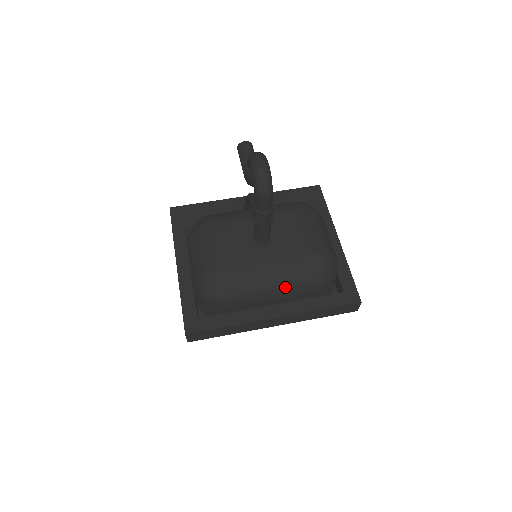
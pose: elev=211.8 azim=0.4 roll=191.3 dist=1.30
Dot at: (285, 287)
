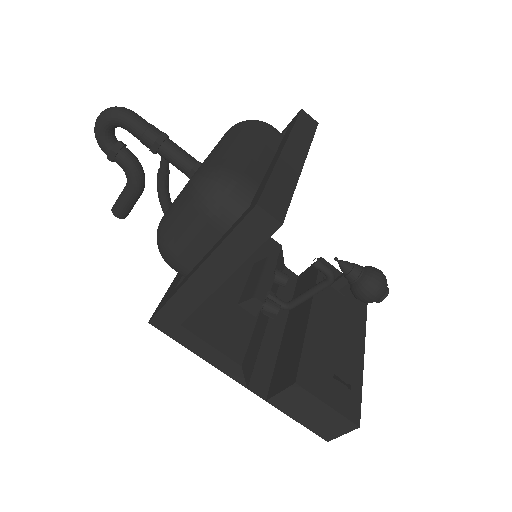
Dot at: (248, 137)
